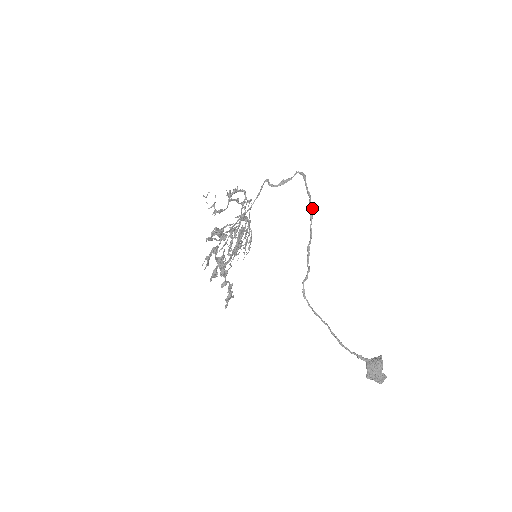
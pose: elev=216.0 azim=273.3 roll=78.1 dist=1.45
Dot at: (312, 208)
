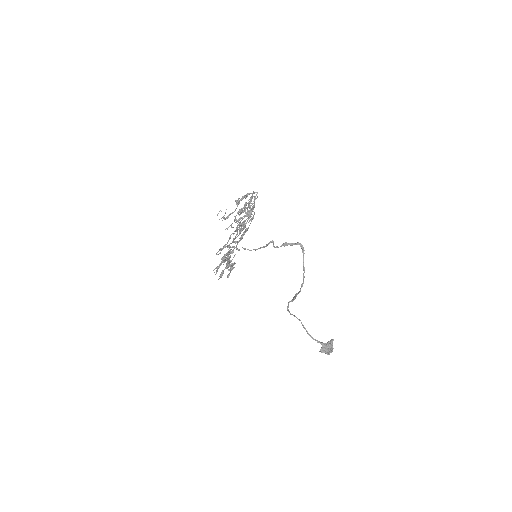
Dot at: occluded
